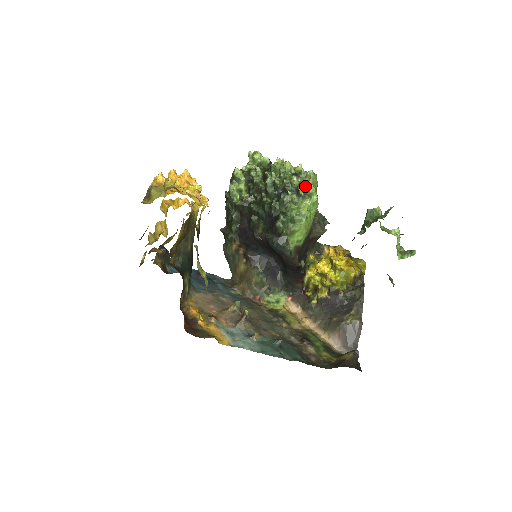
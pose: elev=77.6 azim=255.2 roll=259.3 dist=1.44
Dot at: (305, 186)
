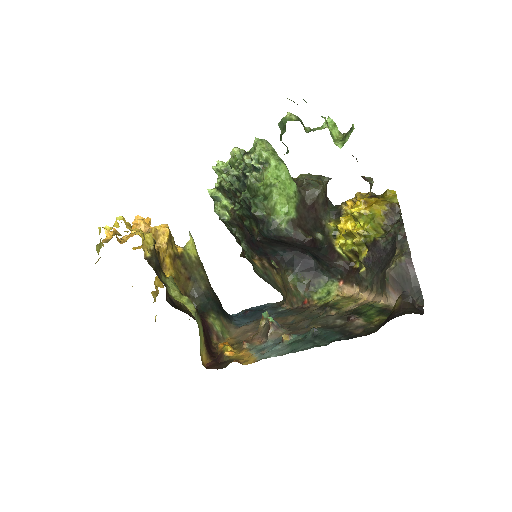
Dot at: (257, 157)
